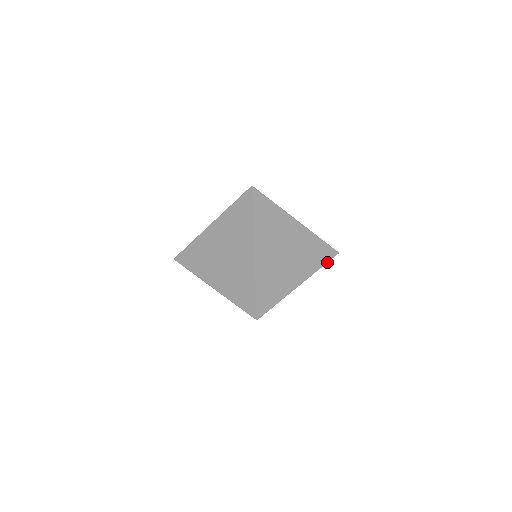
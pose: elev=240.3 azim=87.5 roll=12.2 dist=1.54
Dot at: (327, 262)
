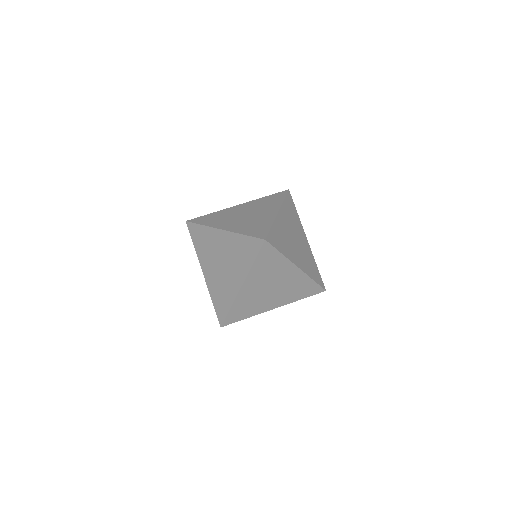
Dot at: (317, 283)
